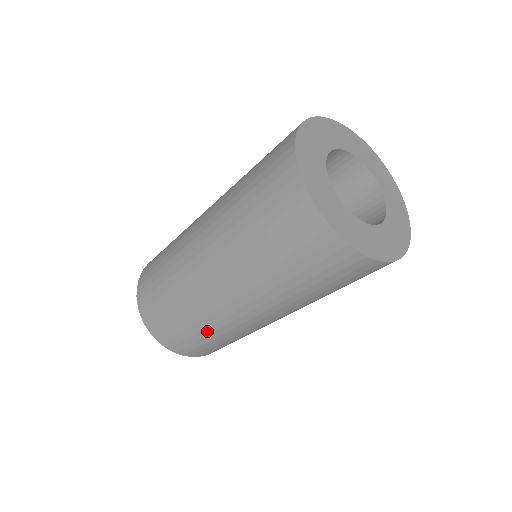
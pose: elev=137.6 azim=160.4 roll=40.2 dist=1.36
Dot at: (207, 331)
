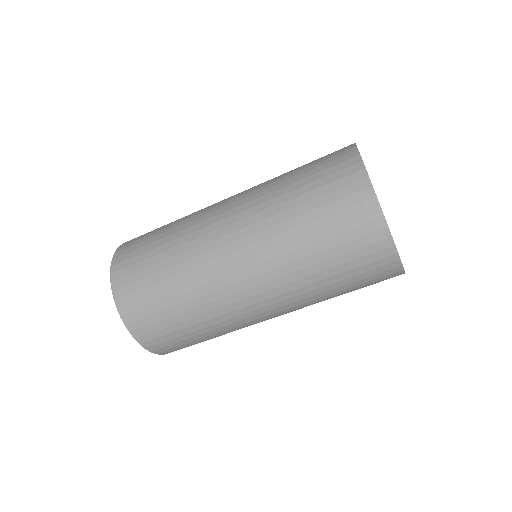
Dot at: (204, 324)
